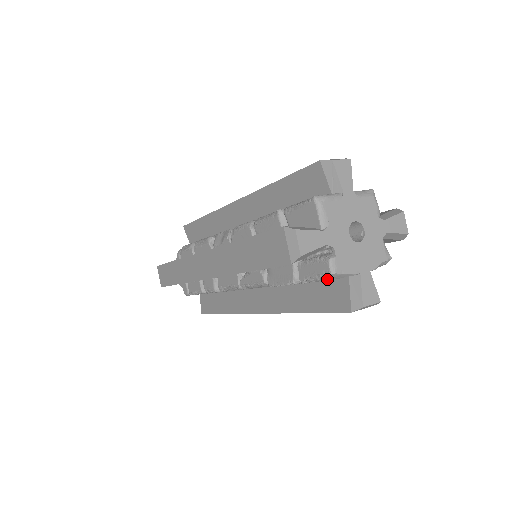
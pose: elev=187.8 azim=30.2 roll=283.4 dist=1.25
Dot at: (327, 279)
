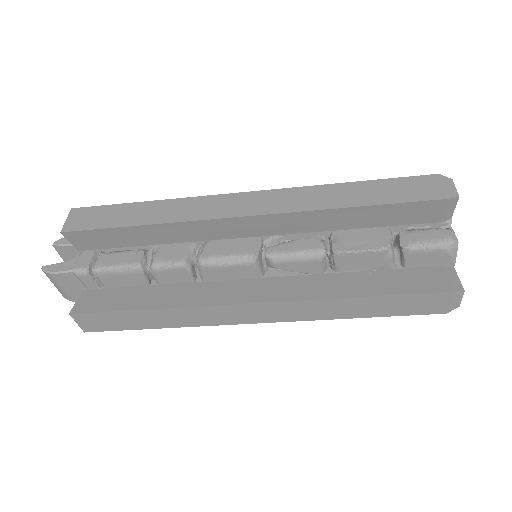
Dot at: (443, 247)
